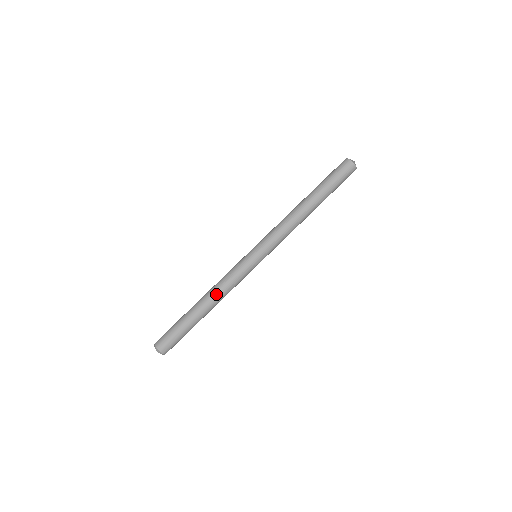
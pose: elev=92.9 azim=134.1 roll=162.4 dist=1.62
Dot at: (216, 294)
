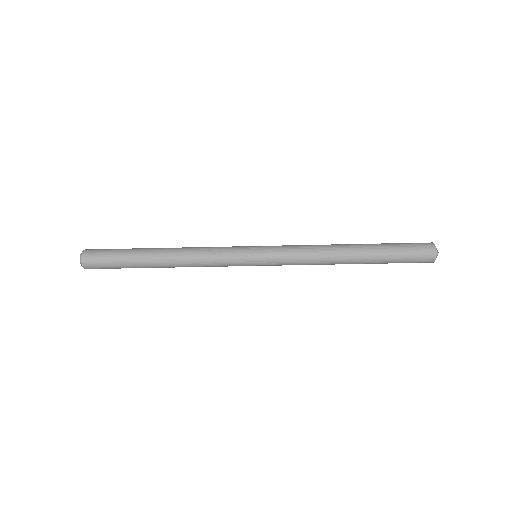
Dot at: (184, 257)
